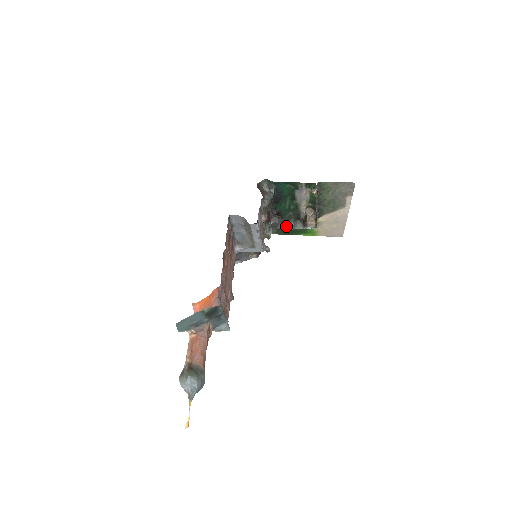
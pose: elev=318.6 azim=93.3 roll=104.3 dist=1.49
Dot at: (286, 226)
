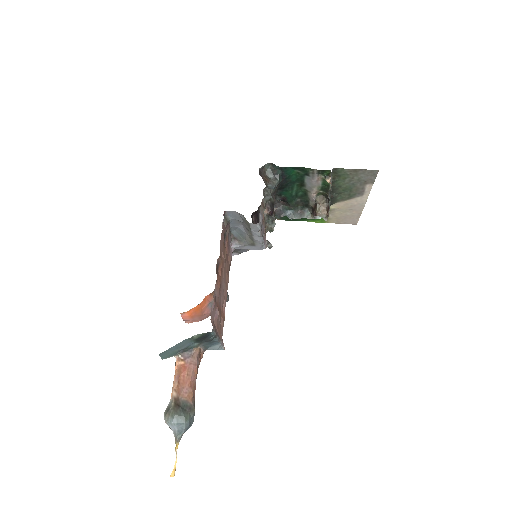
Dot at: (292, 214)
